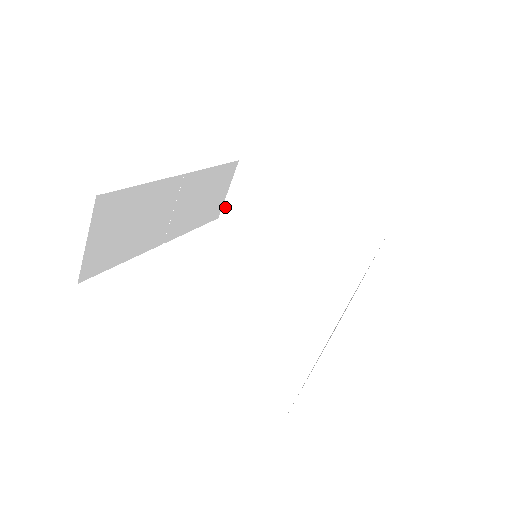
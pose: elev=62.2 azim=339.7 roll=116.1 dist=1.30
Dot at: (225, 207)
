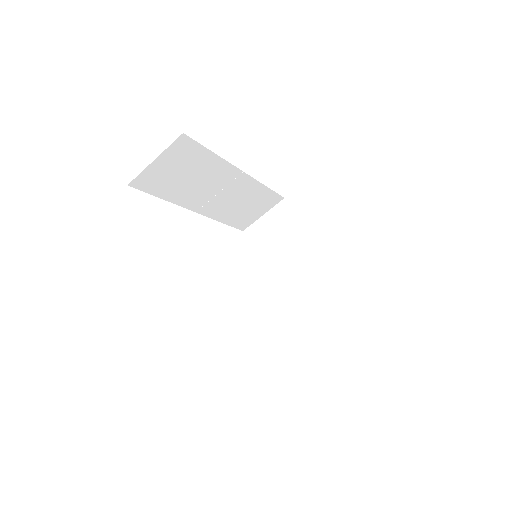
Dot at: (253, 226)
